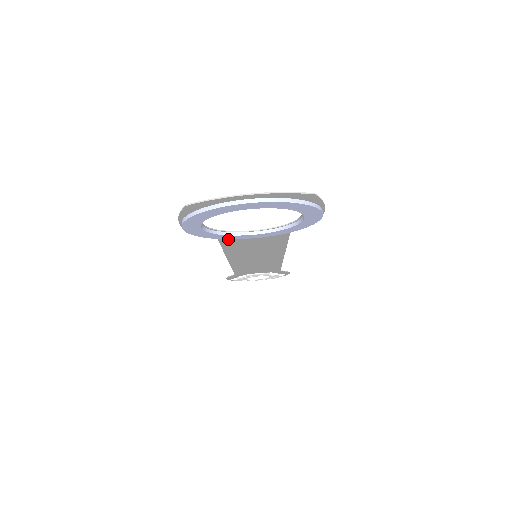
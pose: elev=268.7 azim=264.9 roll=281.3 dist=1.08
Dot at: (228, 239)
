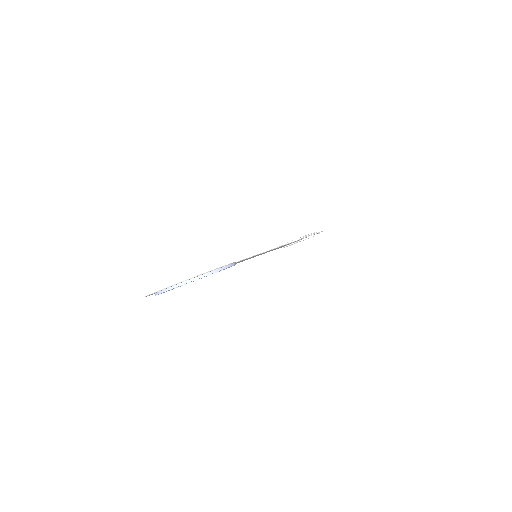
Dot at: occluded
